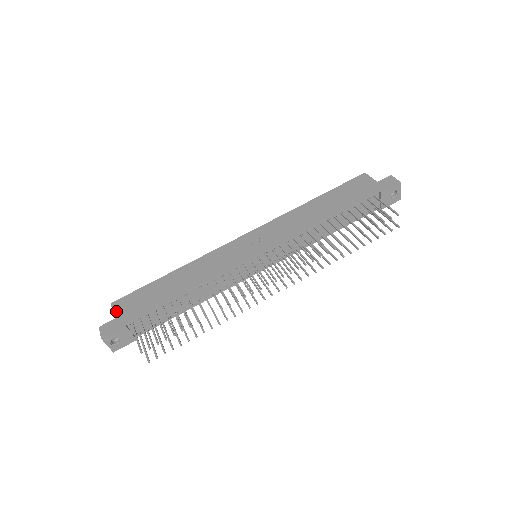
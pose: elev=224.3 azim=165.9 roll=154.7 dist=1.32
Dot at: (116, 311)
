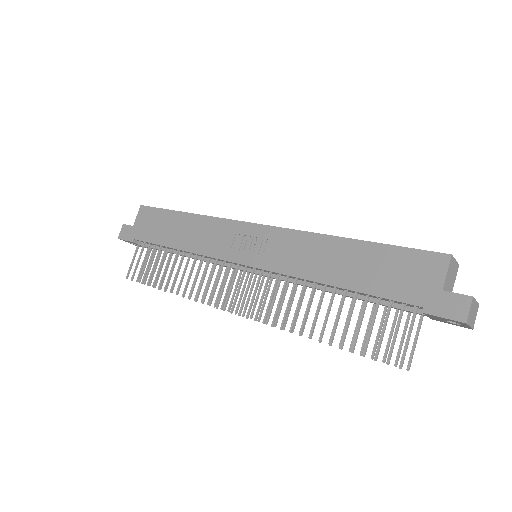
Dot at: (137, 218)
